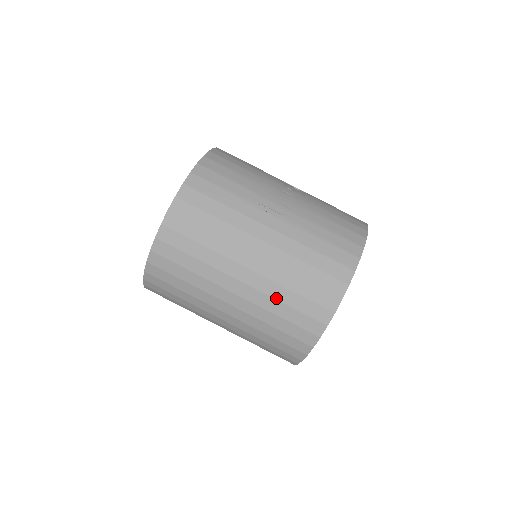
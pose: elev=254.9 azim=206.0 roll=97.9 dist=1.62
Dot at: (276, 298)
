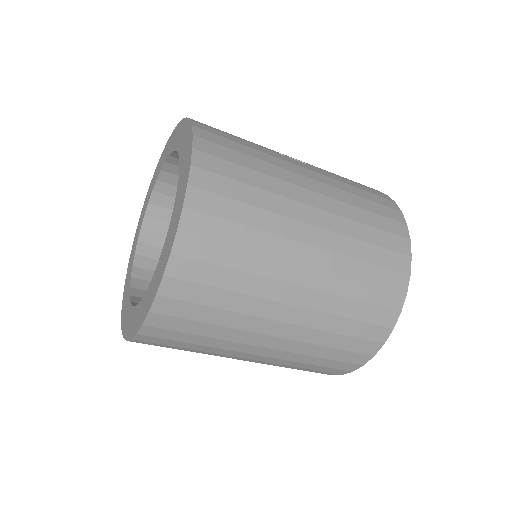
Dot at: (355, 237)
